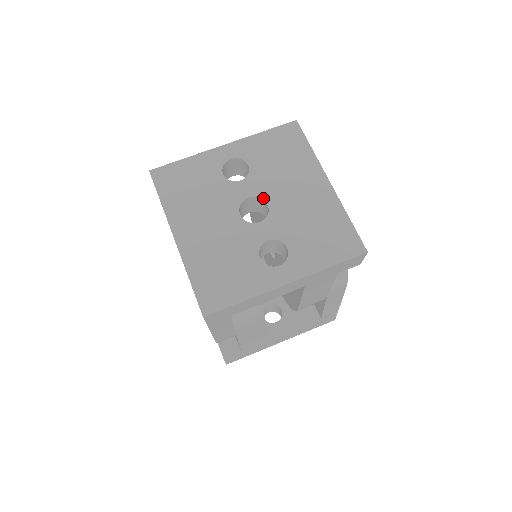
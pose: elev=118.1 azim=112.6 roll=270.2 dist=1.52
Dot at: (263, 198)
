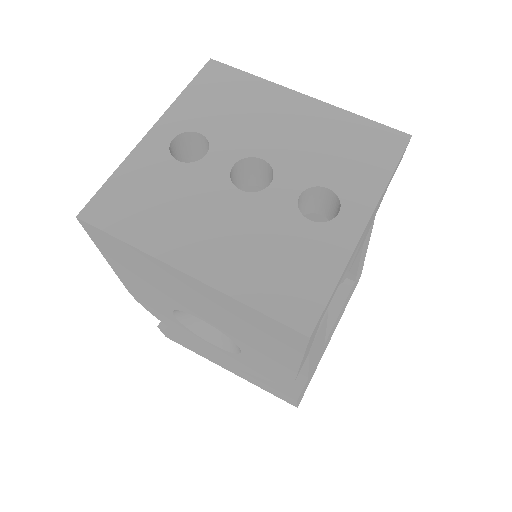
Dot at: (250, 156)
